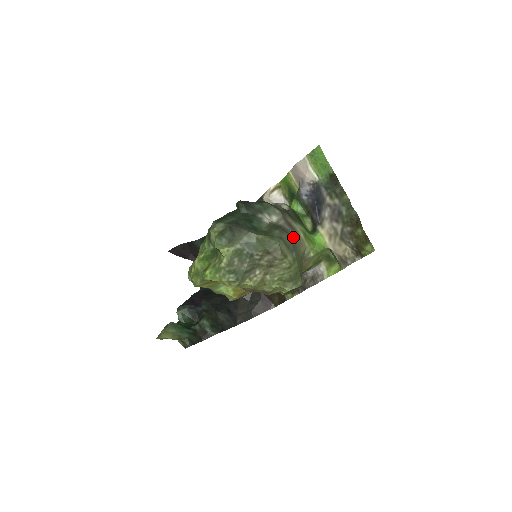
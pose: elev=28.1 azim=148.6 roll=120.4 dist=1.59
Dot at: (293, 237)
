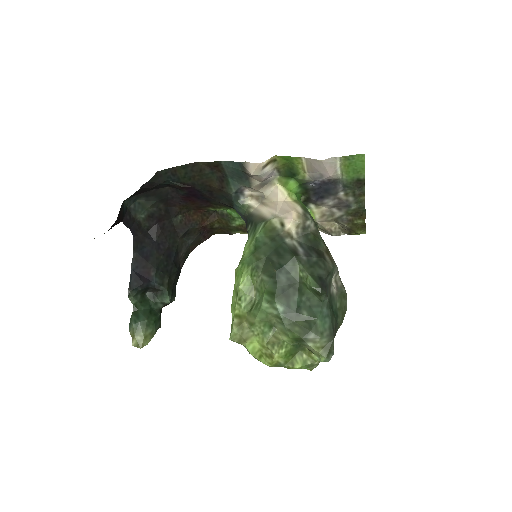
Dot at: occluded
